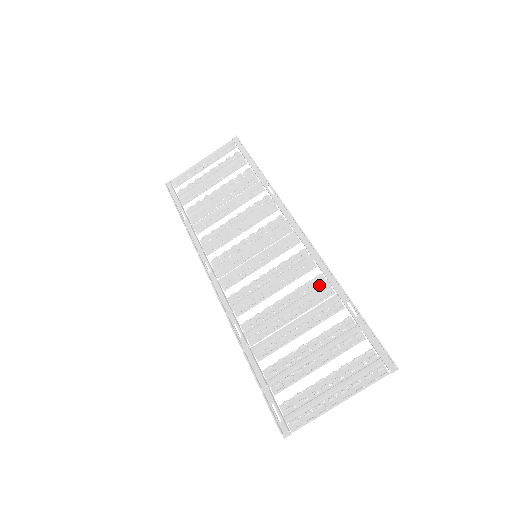
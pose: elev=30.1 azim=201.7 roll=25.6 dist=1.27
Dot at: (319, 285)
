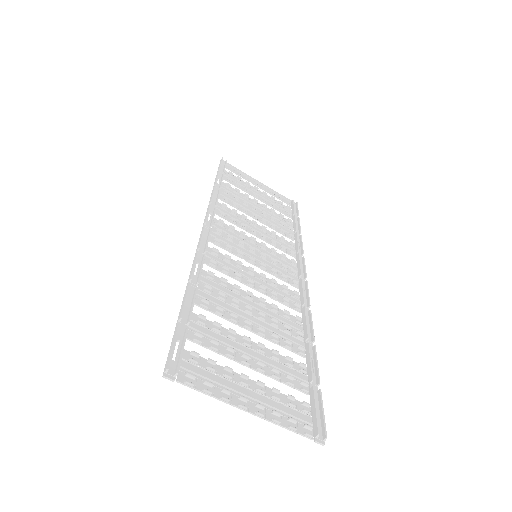
Dot at: (294, 323)
